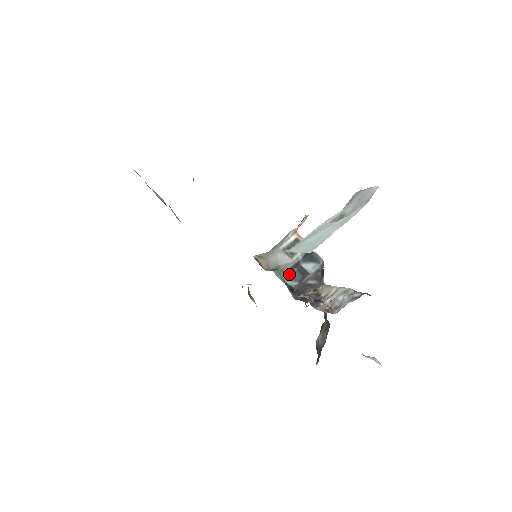
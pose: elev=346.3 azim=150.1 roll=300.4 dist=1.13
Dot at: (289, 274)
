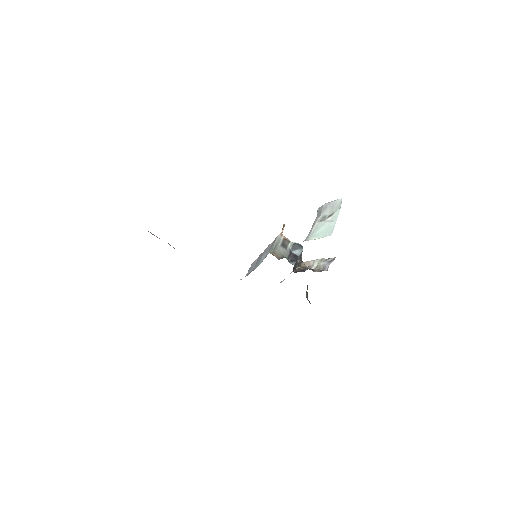
Dot at: (290, 259)
